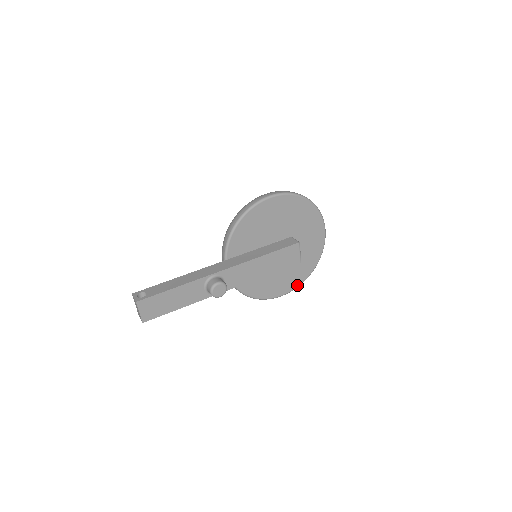
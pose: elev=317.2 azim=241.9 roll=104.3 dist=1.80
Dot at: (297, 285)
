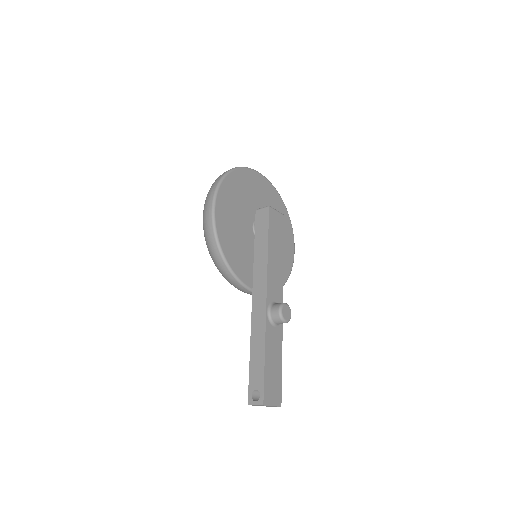
Dot at: (291, 231)
